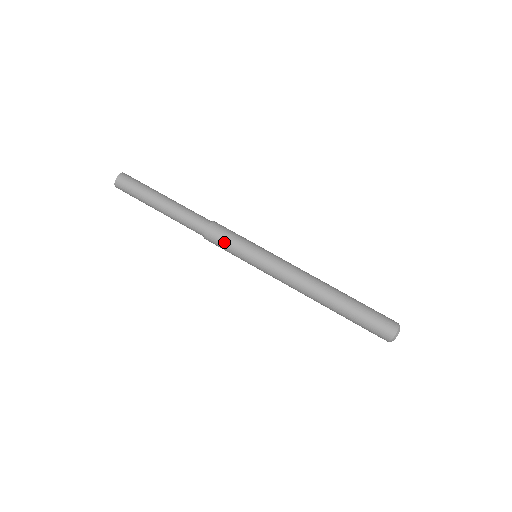
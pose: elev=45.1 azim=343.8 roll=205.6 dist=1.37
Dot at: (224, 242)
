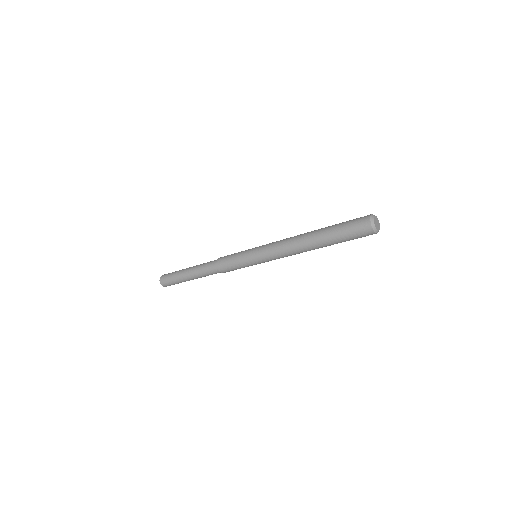
Dot at: (230, 264)
